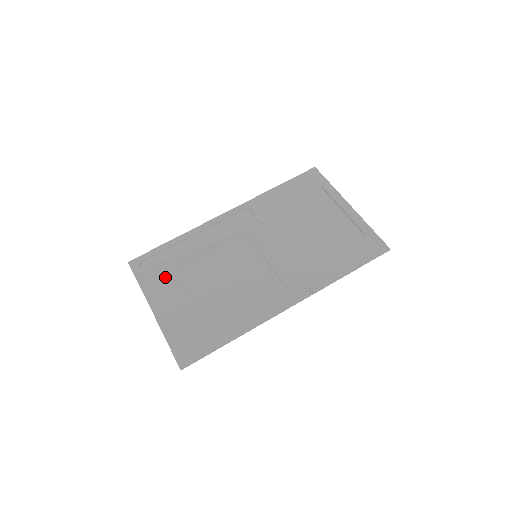
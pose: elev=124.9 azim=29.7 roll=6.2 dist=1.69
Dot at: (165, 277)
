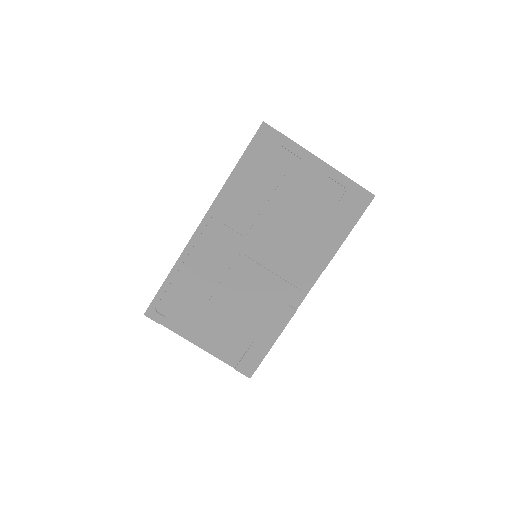
Dot at: (187, 312)
